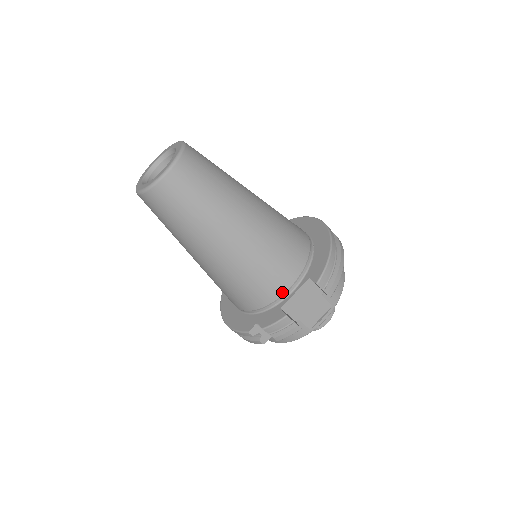
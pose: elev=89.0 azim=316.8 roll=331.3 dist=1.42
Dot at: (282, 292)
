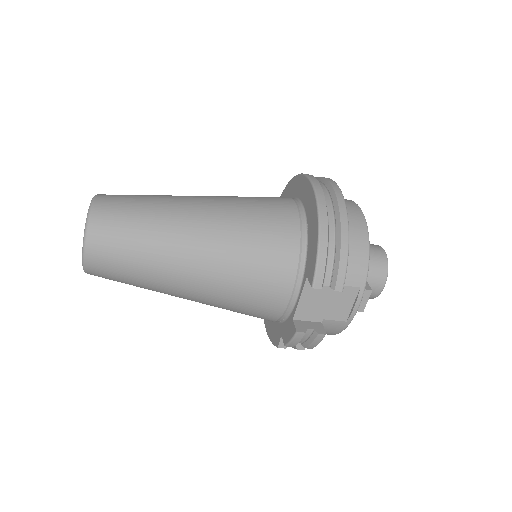
Dot at: (286, 302)
